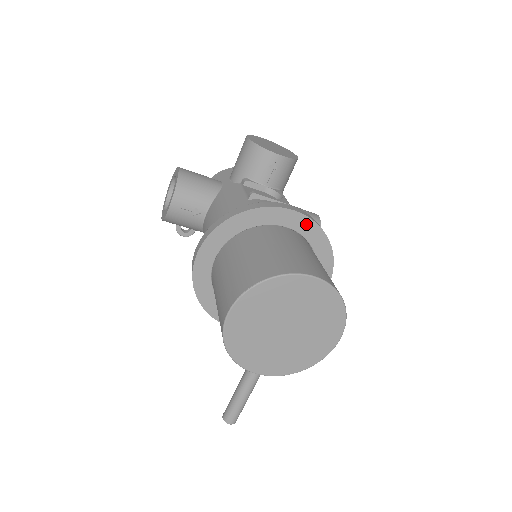
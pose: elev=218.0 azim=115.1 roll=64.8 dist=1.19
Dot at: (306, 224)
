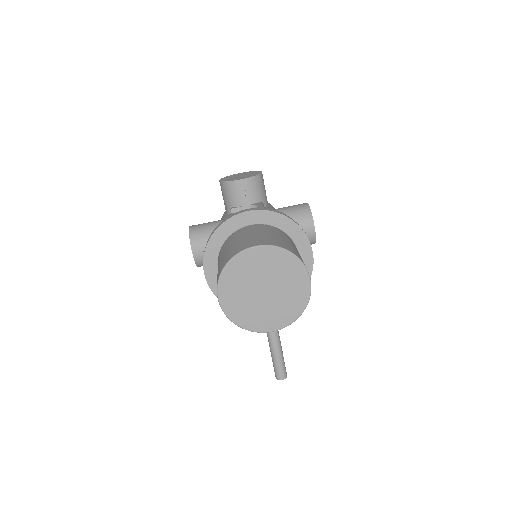
Dot at: (263, 215)
